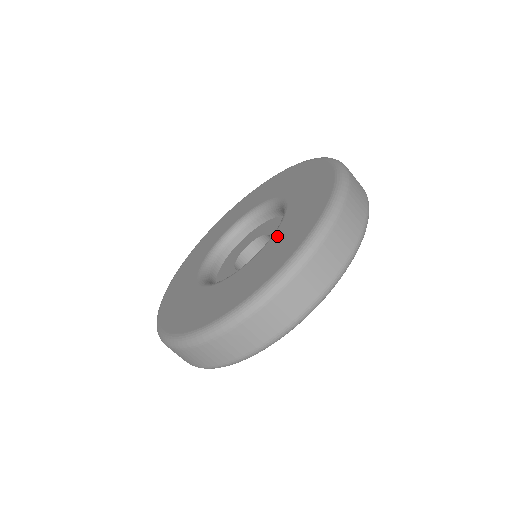
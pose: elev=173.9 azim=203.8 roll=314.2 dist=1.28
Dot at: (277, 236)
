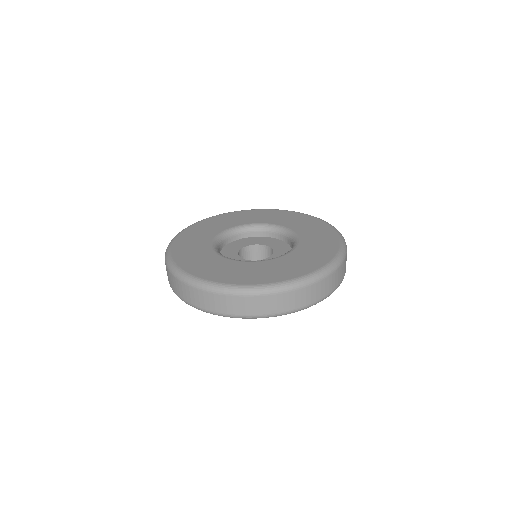
Dot at: (305, 237)
